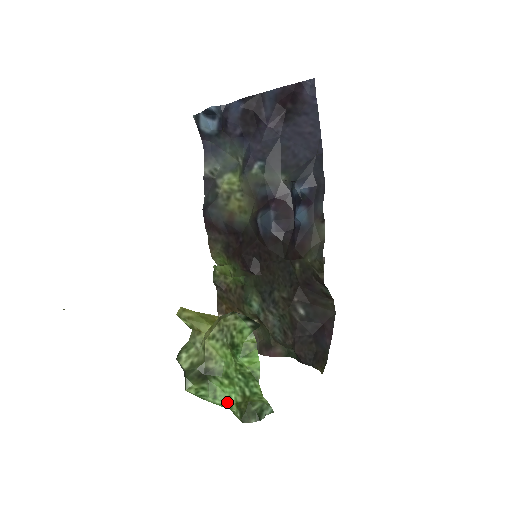
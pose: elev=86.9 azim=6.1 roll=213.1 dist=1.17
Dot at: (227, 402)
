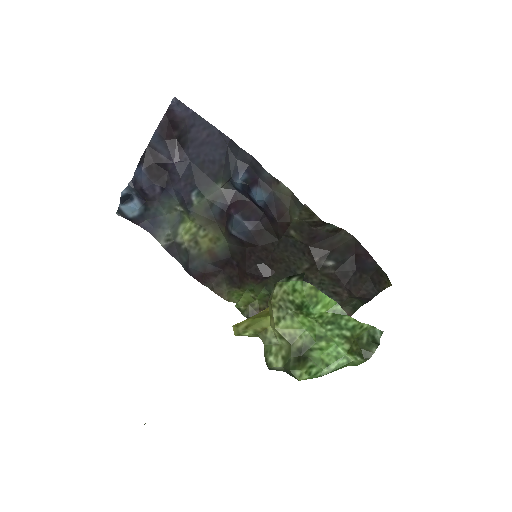
Dot at: (340, 359)
